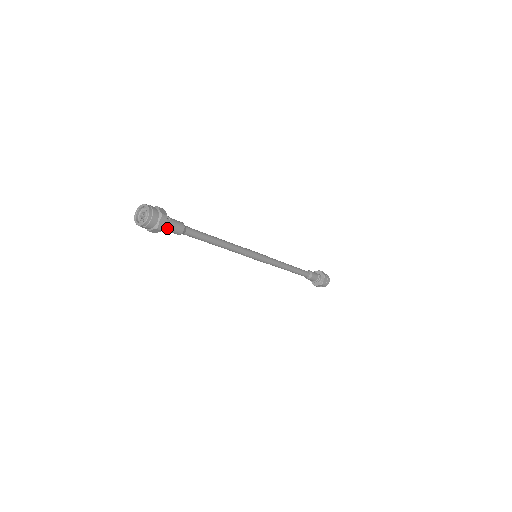
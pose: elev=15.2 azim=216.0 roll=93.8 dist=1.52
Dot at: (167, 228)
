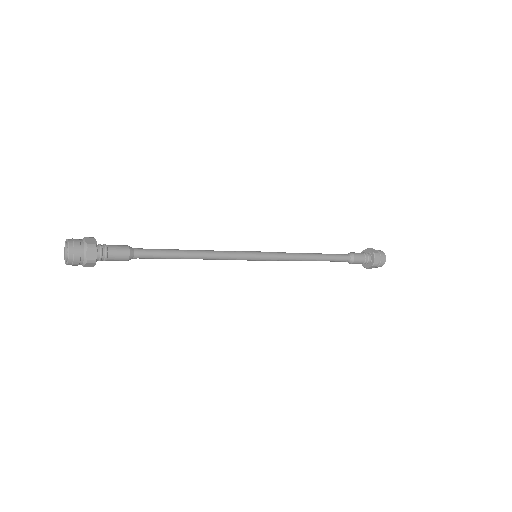
Dot at: (105, 258)
